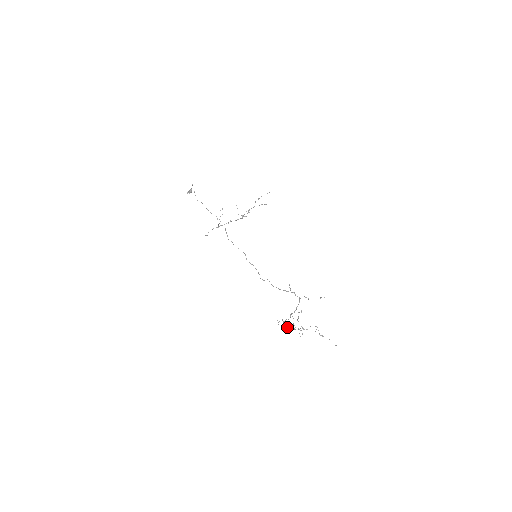
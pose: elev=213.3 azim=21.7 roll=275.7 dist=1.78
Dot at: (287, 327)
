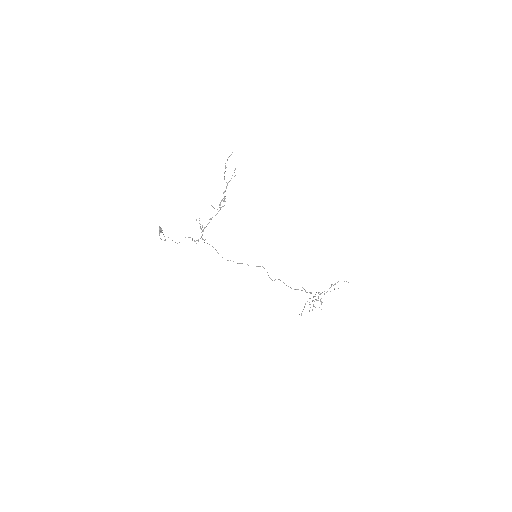
Dot at: (309, 311)
